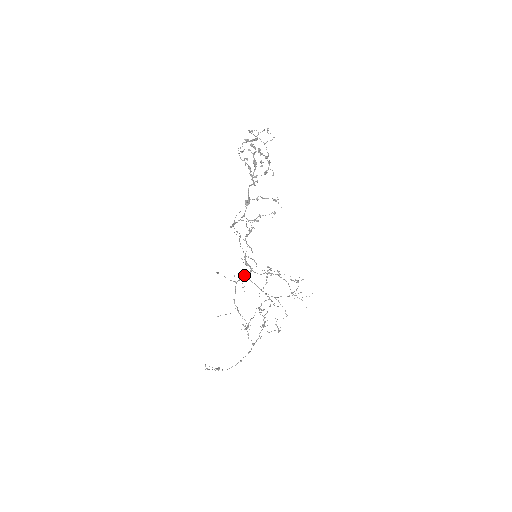
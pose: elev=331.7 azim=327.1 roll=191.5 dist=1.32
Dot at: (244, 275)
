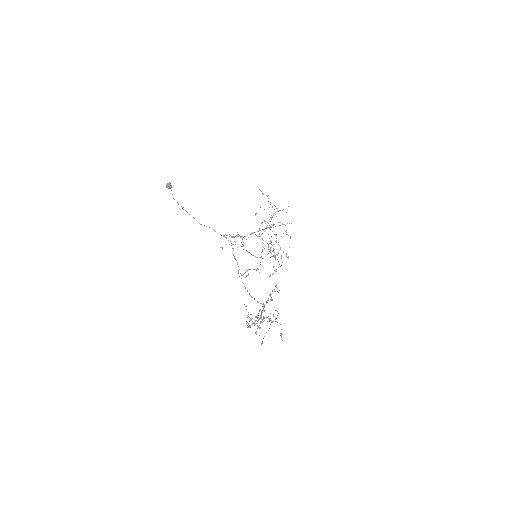
Dot at: occluded
